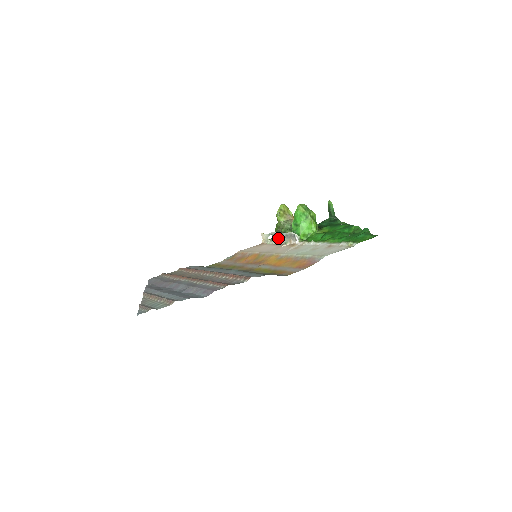
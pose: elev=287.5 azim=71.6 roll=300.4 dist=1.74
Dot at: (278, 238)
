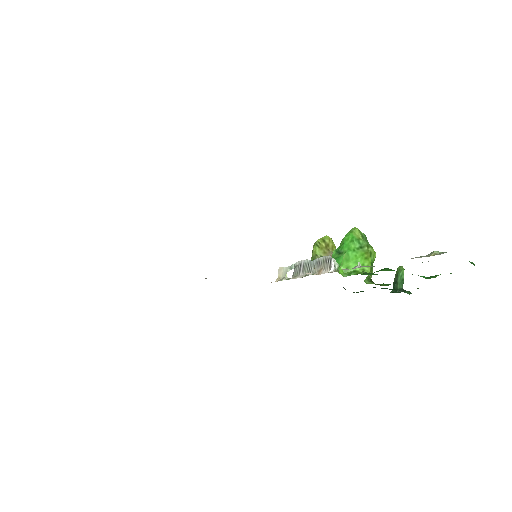
Dot at: (302, 270)
